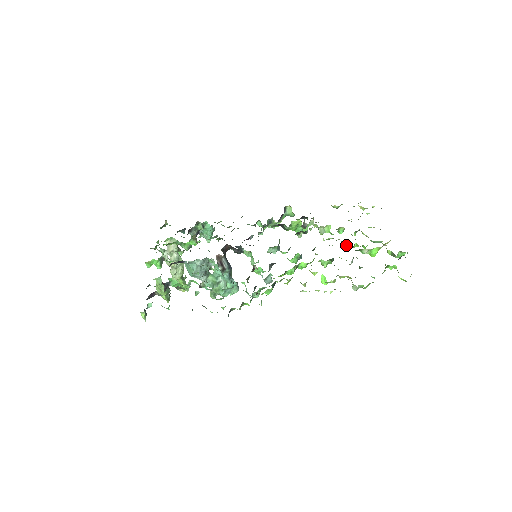
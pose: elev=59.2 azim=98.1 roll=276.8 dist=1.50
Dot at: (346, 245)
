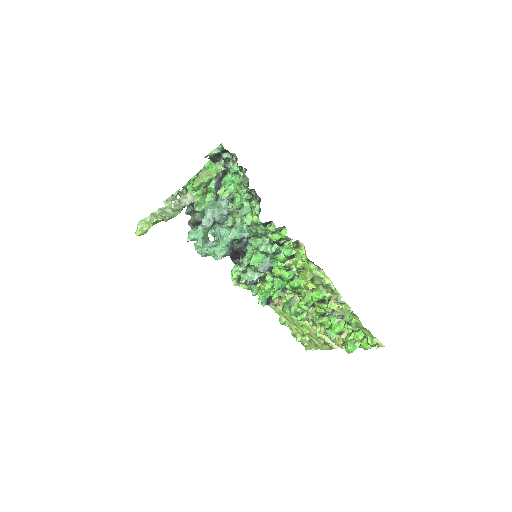
Dot at: (314, 316)
